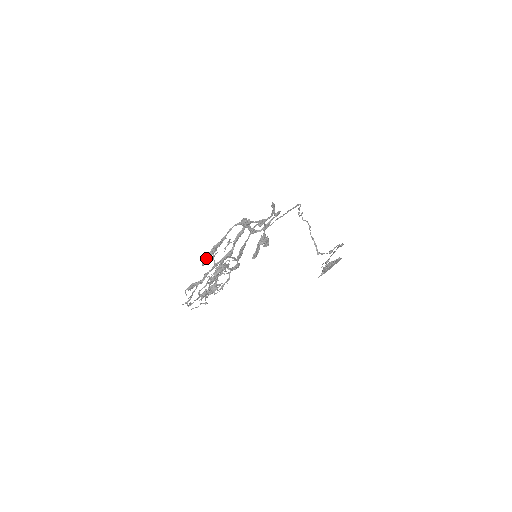
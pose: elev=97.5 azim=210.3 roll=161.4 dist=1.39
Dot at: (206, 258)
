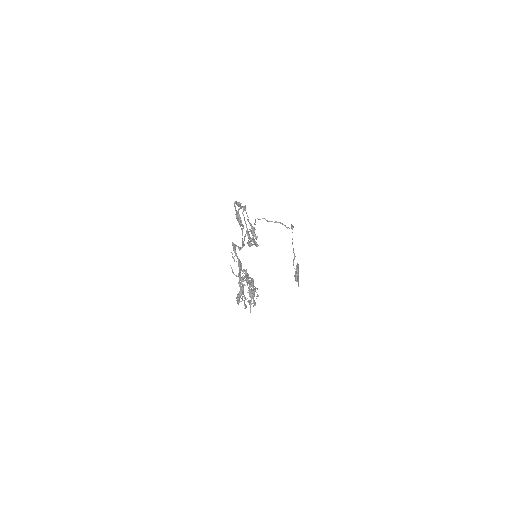
Dot at: (239, 221)
